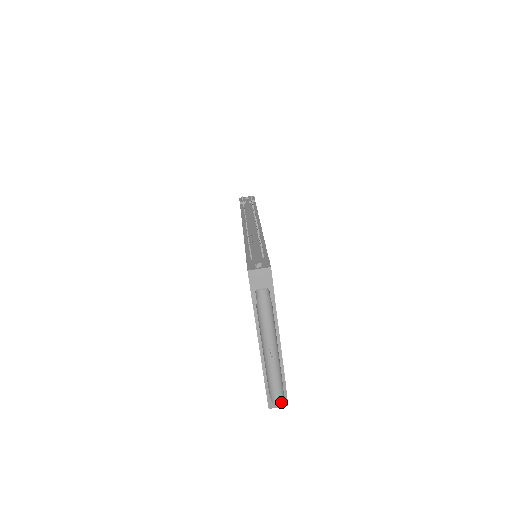
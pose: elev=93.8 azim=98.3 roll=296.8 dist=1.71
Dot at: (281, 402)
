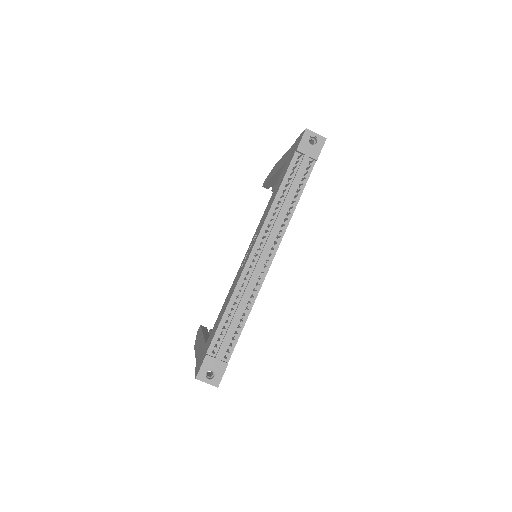
Dot at: occluded
